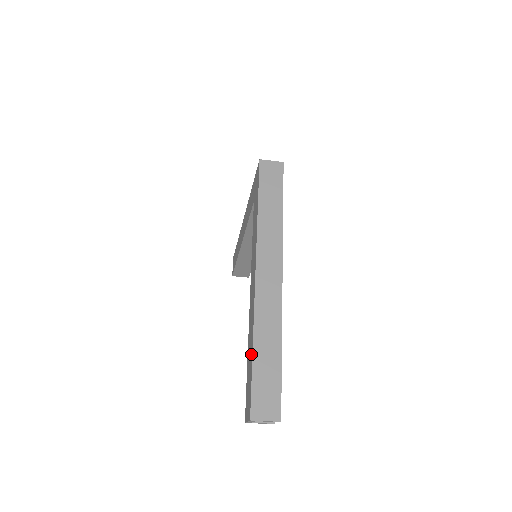
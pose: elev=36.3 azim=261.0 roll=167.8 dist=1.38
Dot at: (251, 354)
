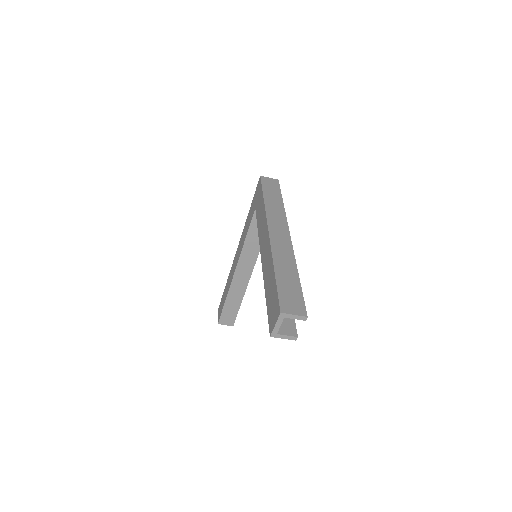
Dot at: (272, 277)
